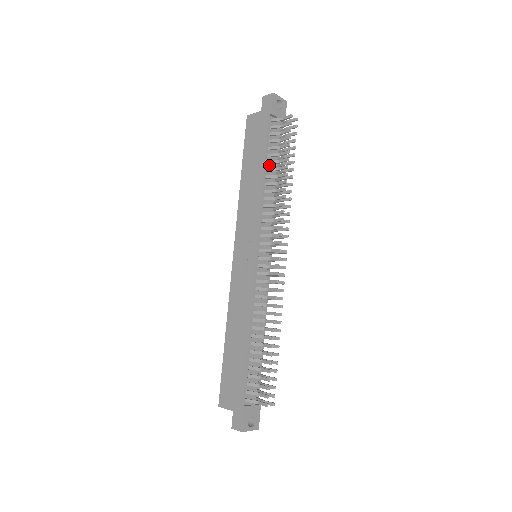
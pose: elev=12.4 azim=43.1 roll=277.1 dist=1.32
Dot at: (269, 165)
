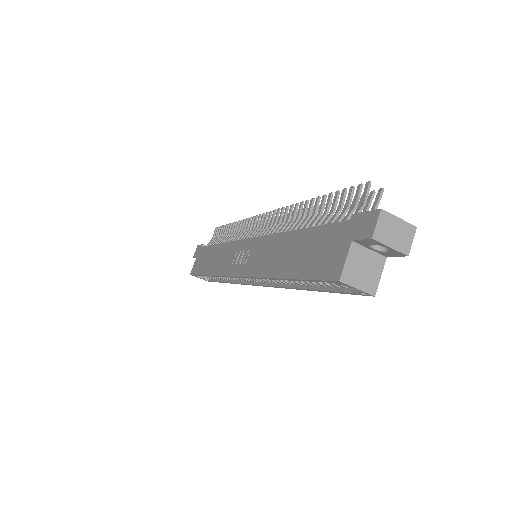
Dot at: occluded
